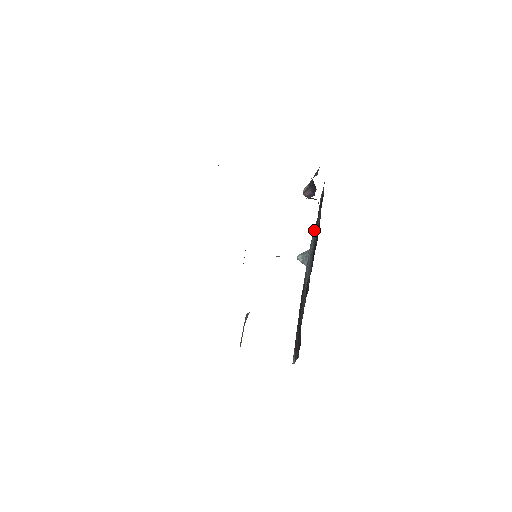
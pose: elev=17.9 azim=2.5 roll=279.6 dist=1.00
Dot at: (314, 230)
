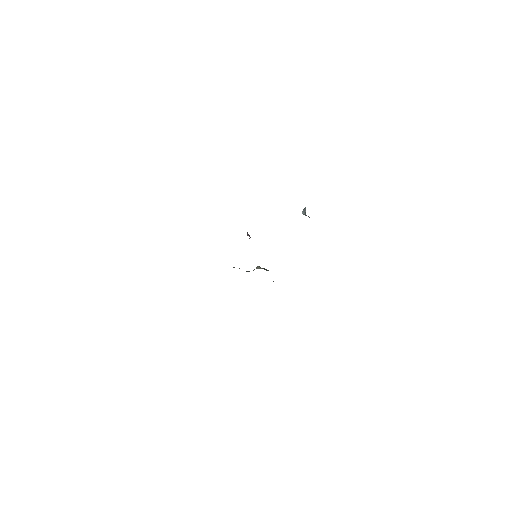
Dot at: occluded
